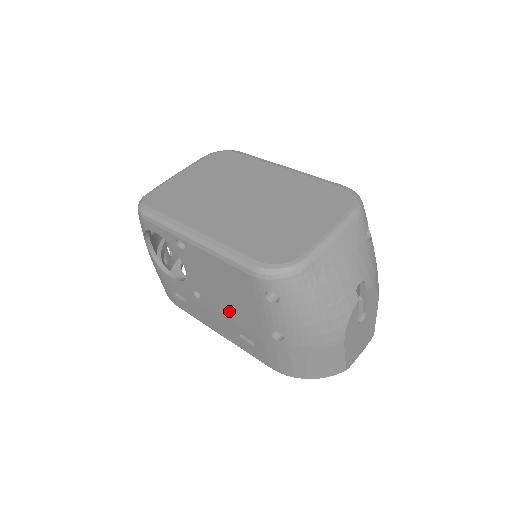
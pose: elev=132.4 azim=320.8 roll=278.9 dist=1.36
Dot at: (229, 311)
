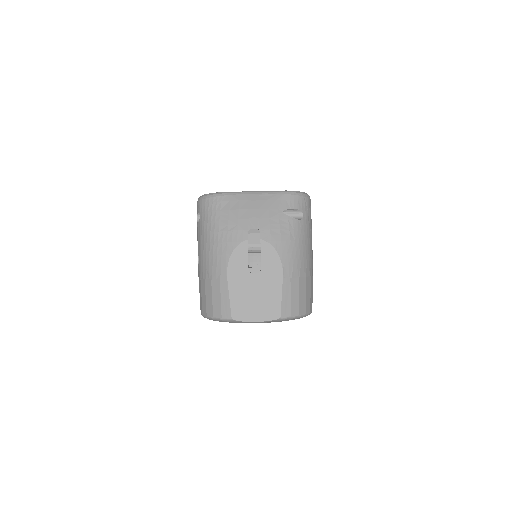
Dot at: occluded
